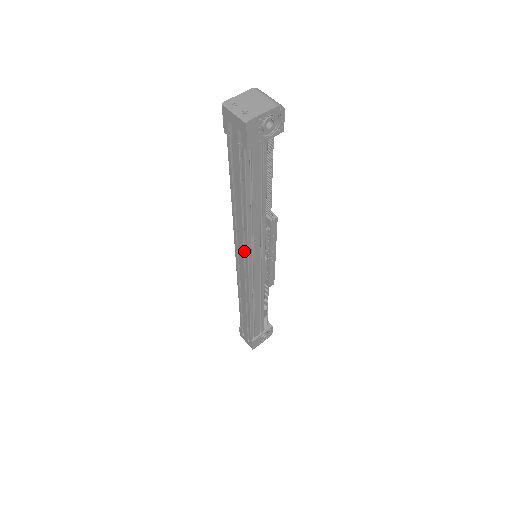
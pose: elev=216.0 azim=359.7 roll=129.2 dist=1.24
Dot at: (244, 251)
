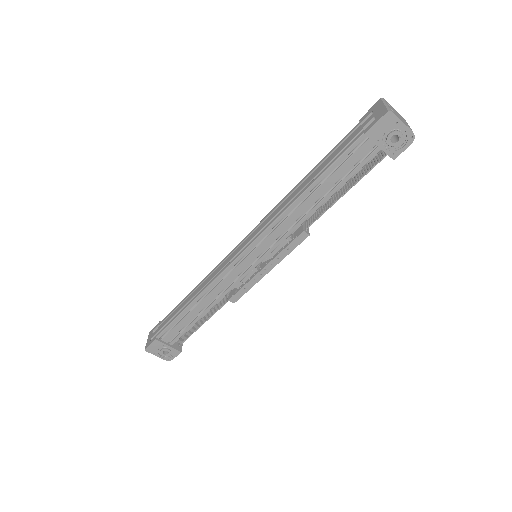
Dot at: (260, 231)
